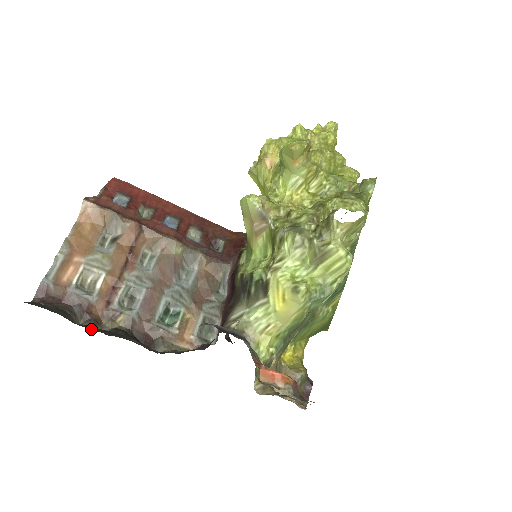
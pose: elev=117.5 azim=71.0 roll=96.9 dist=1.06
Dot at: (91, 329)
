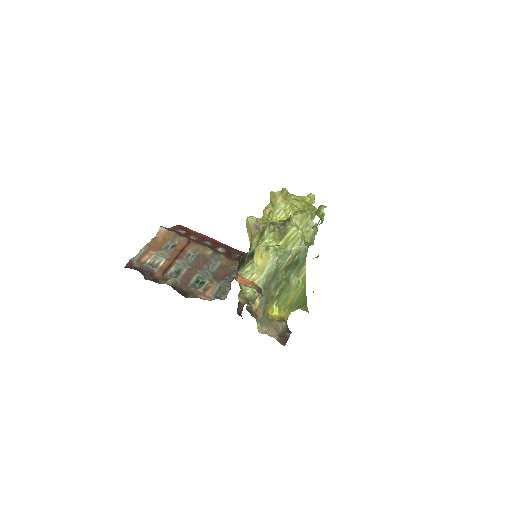
Dot at: occluded
